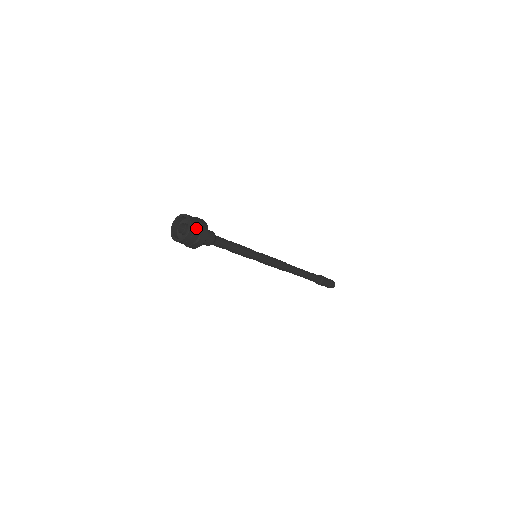
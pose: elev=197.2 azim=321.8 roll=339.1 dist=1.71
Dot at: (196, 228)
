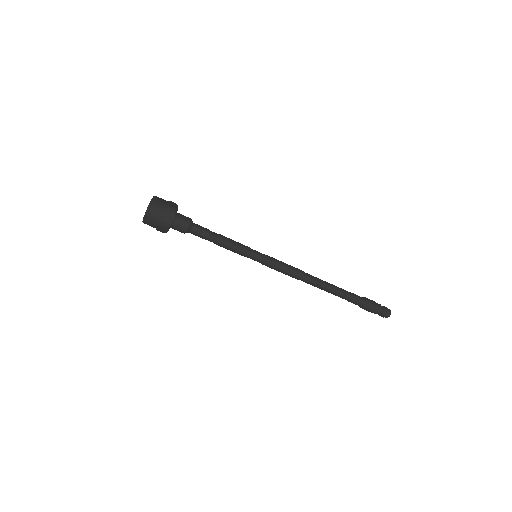
Dot at: (162, 199)
